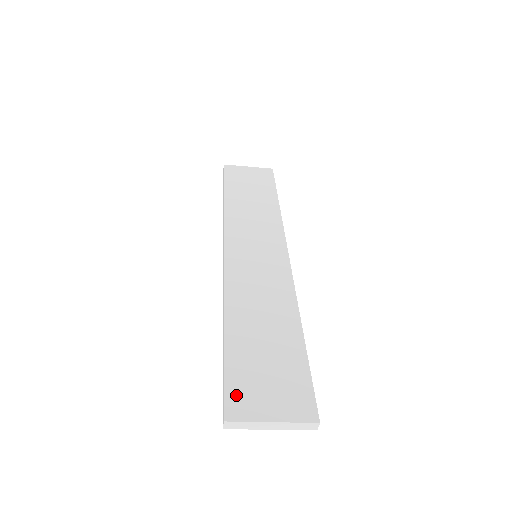
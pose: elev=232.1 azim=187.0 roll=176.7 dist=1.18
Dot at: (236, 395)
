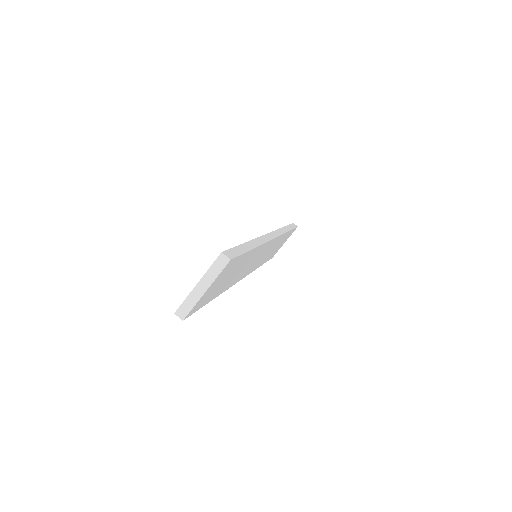
Dot at: occluded
